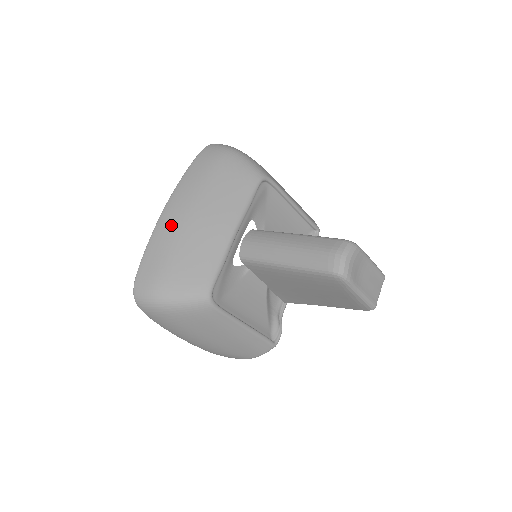
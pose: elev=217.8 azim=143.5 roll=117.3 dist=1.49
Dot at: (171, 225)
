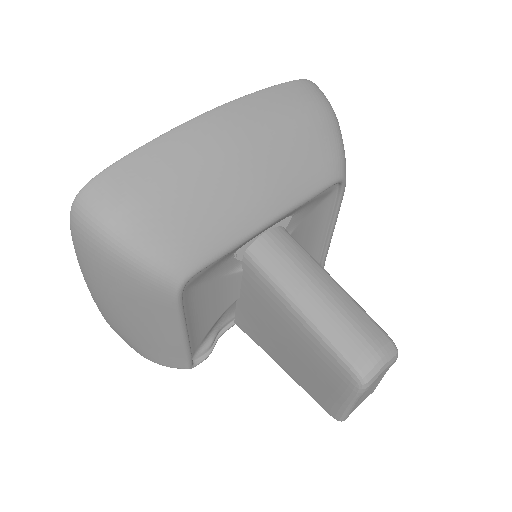
Dot at: (204, 144)
